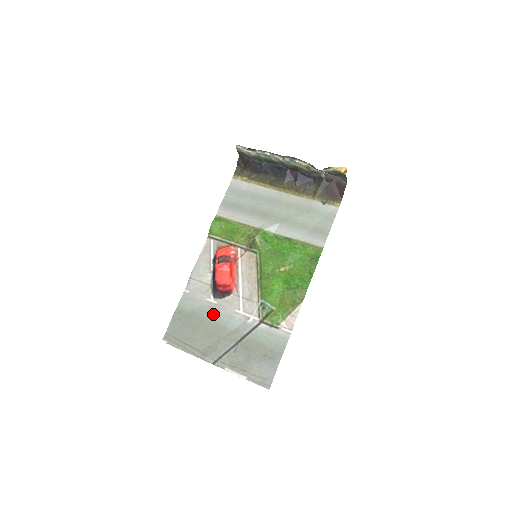
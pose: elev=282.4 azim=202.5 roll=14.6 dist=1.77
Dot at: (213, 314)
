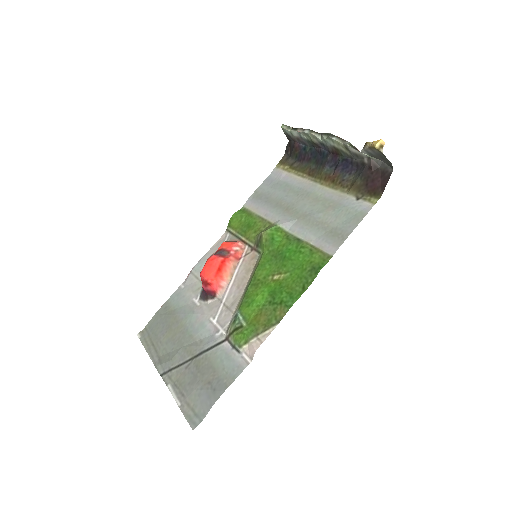
Dot at: (189, 316)
